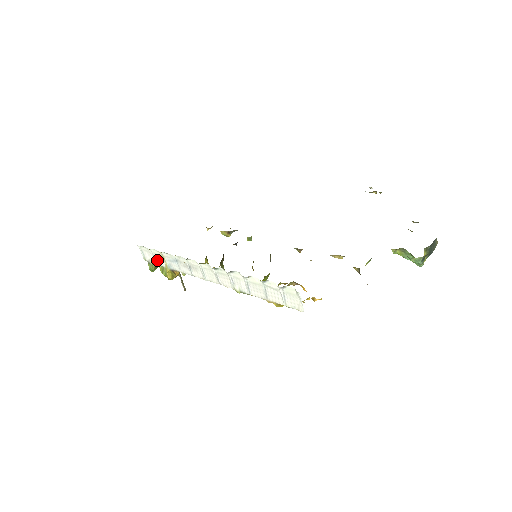
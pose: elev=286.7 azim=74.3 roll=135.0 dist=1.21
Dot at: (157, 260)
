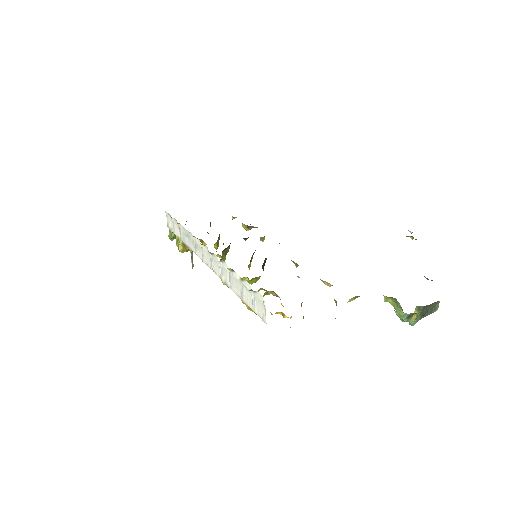
Dot at: (176, 230)
